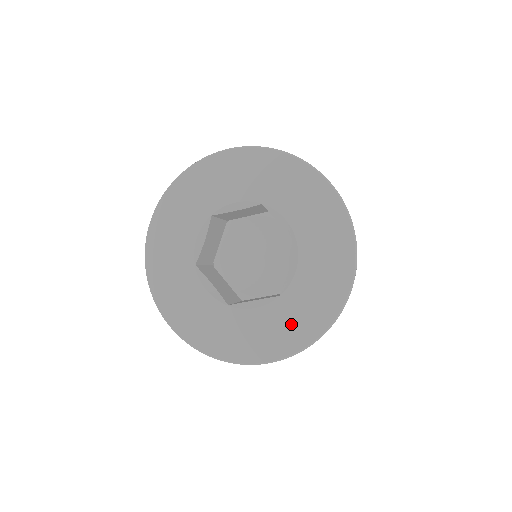
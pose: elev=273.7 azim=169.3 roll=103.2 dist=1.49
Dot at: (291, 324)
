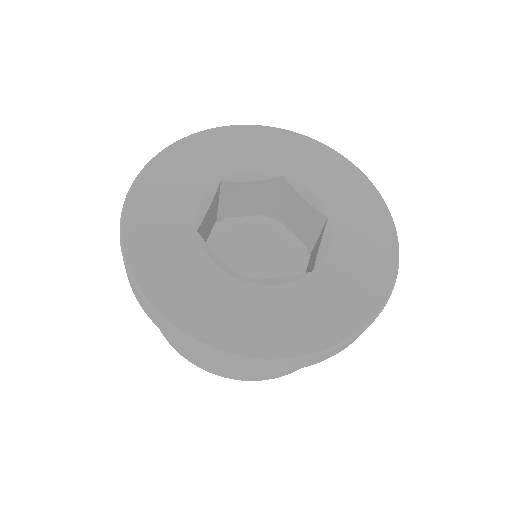
Dot at: (364, 223)
